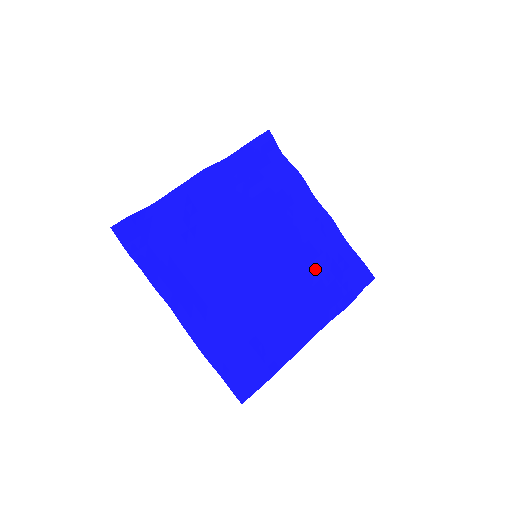
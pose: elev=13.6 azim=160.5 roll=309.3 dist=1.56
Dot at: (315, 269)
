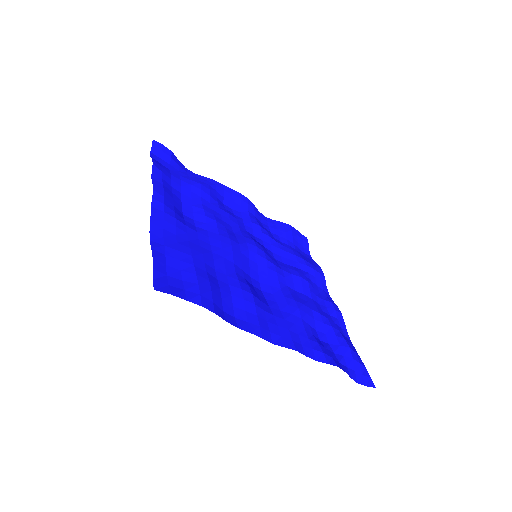
Dot at: (310, 314)
